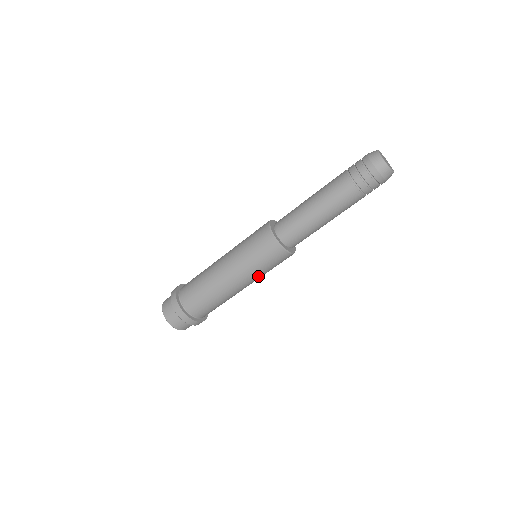
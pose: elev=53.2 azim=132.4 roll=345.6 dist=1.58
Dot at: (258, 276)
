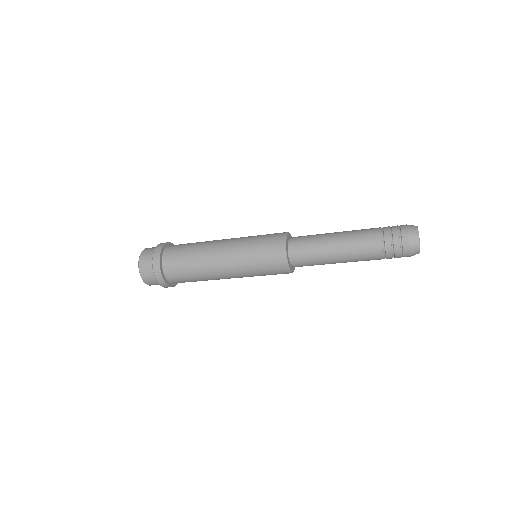
Dot at: (248, 275)
